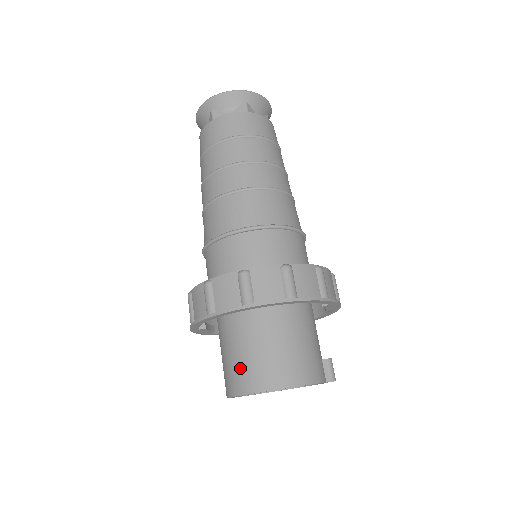
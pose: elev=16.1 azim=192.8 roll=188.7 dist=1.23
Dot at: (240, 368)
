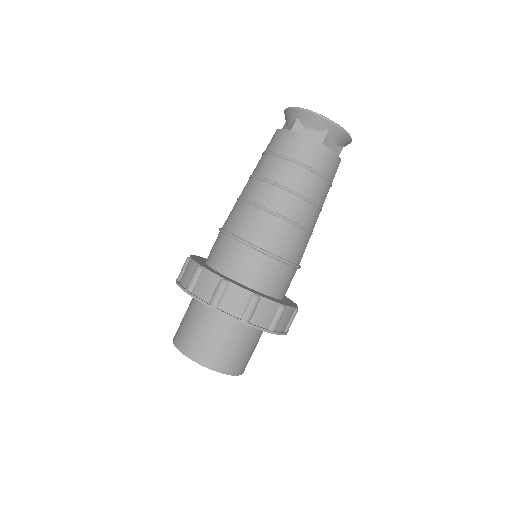
Dot at: (224, 353)
